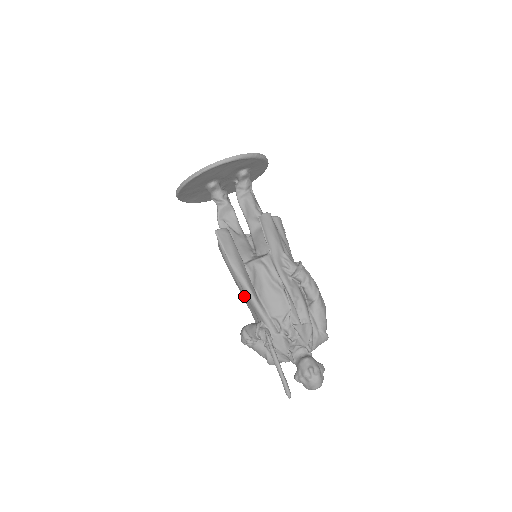
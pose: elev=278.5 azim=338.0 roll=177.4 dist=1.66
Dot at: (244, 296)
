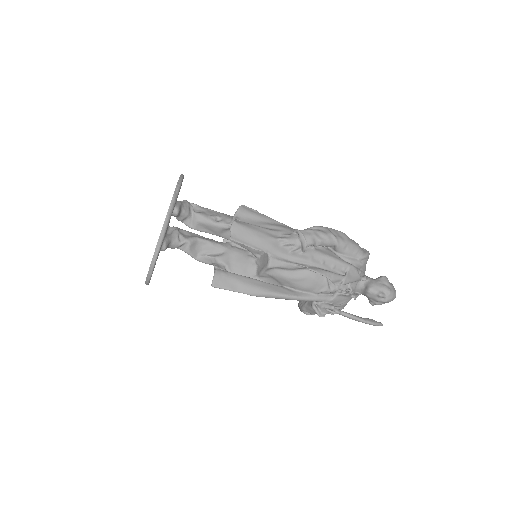
Dot at: occluded
